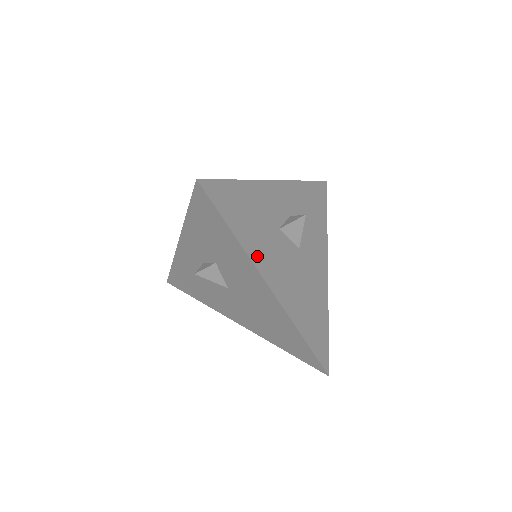
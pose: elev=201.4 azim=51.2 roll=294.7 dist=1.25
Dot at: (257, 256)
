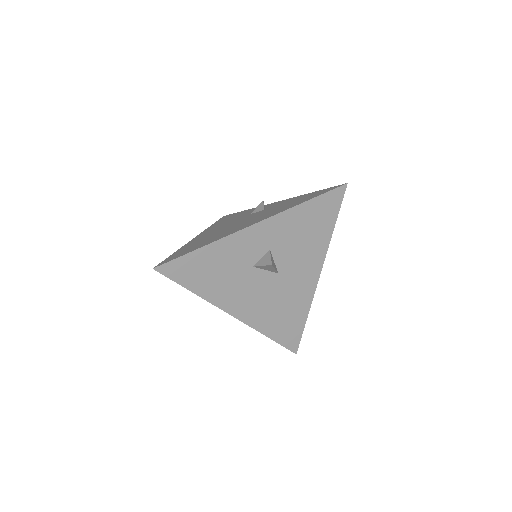
Dot at: (220, 299)
